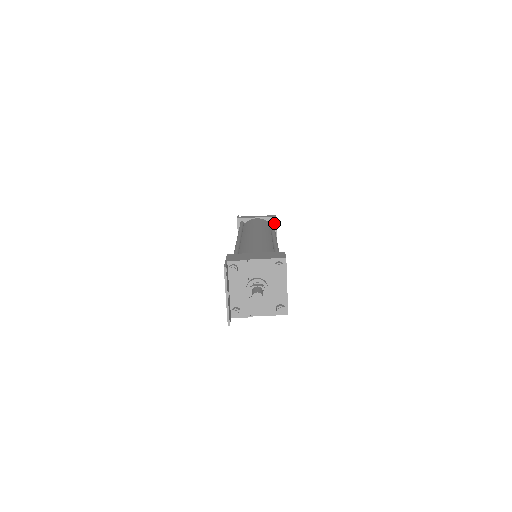
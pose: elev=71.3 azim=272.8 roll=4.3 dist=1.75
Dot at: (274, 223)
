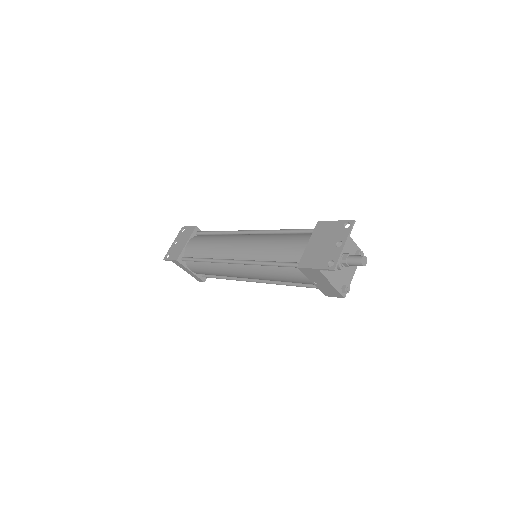
Dot at: occluded
